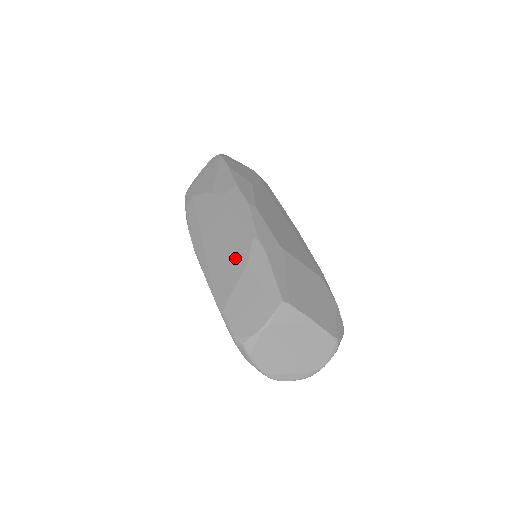
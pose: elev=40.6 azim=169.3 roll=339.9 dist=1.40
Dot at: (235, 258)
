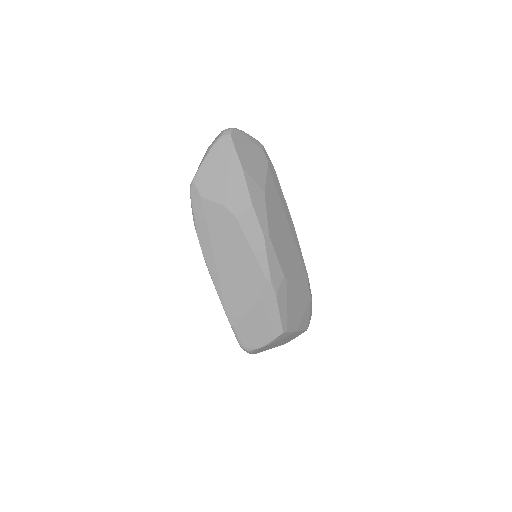
Dot at: (248, 290)
